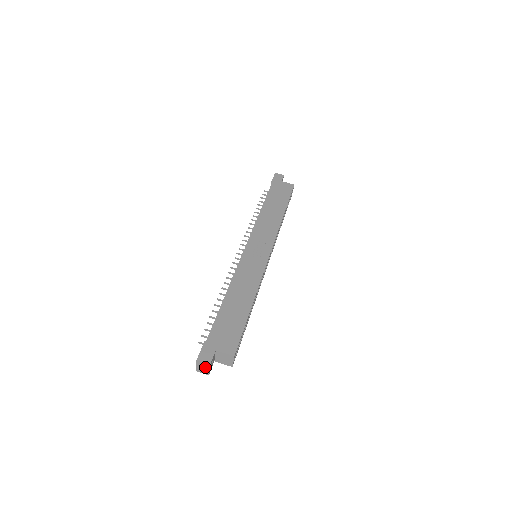
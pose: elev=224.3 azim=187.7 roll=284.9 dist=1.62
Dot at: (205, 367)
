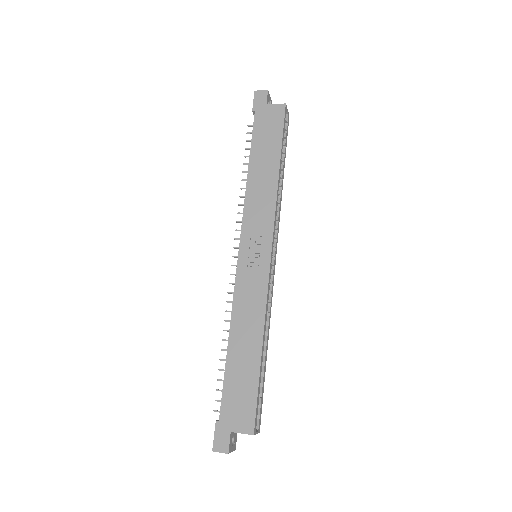
Dot at: occluded
